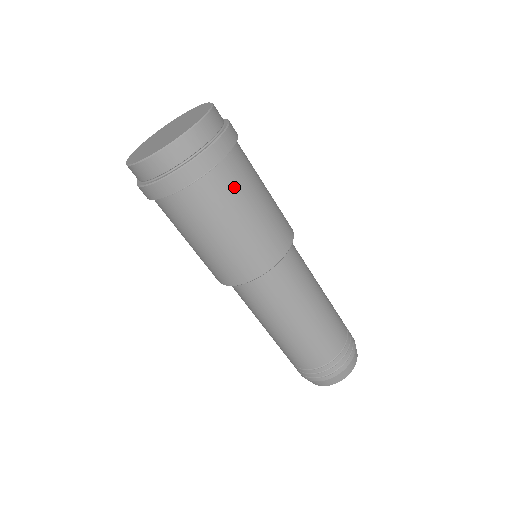
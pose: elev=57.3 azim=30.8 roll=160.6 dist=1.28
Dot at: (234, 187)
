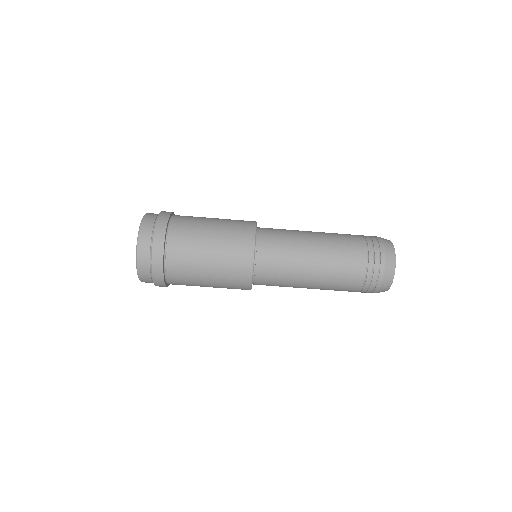
Dot at: (188, 233)
